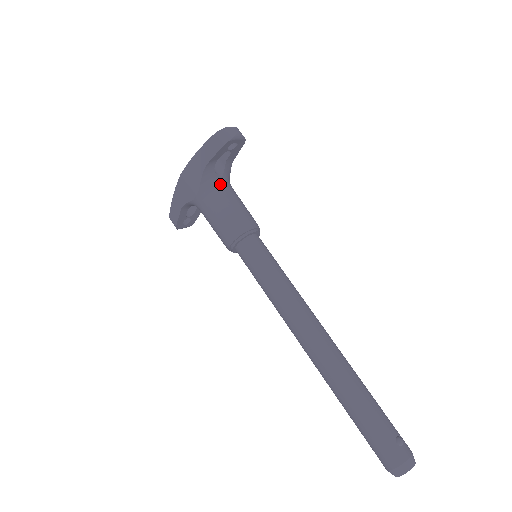
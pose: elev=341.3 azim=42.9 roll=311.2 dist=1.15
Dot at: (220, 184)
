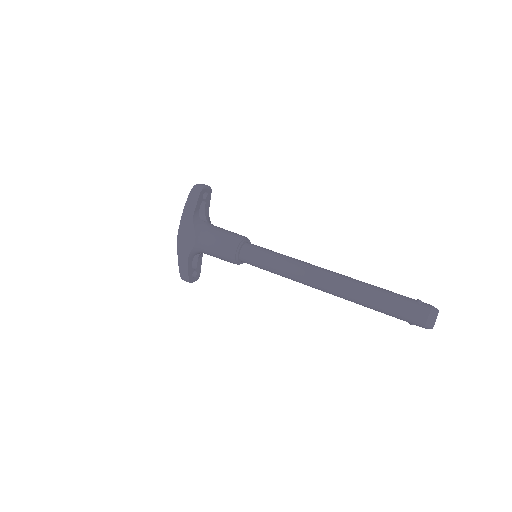
Dot at: (208, 225)
